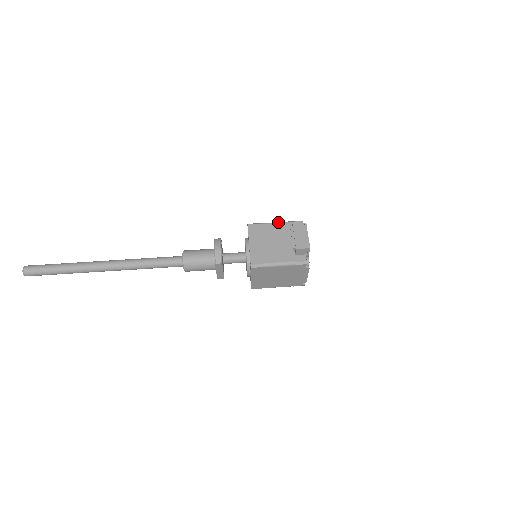
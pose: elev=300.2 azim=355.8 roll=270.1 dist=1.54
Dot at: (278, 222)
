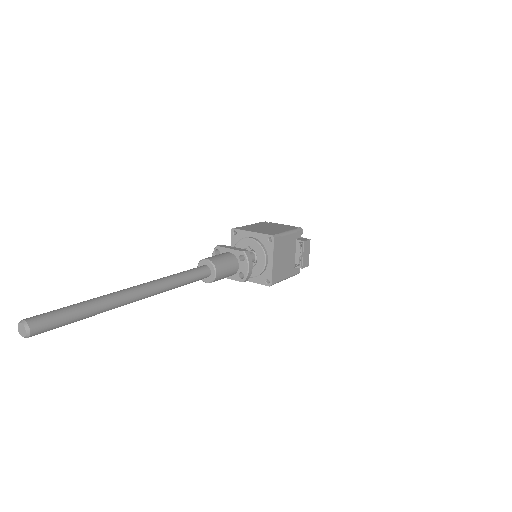
Dot at: (291, 232)
